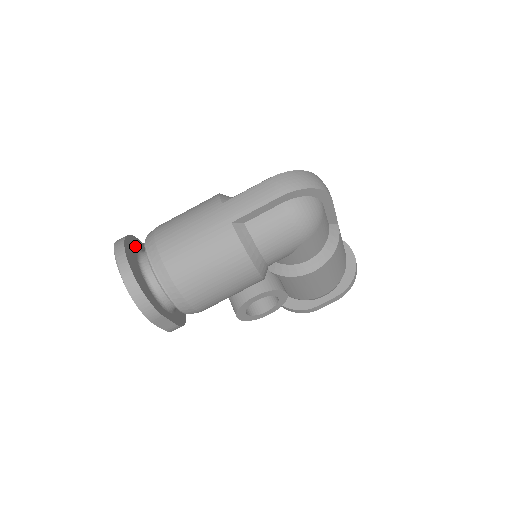
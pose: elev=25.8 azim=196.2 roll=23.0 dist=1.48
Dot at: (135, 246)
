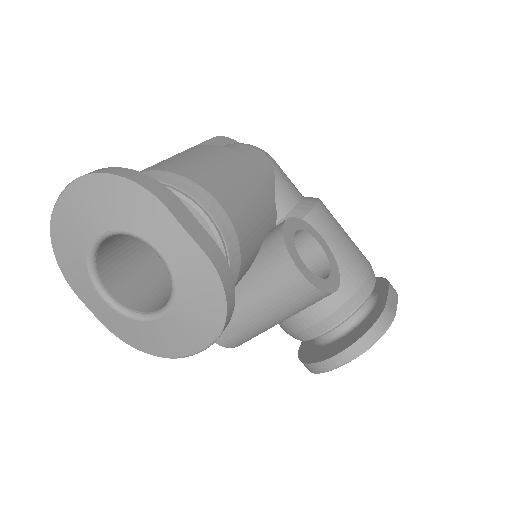
Dot at: occluded
